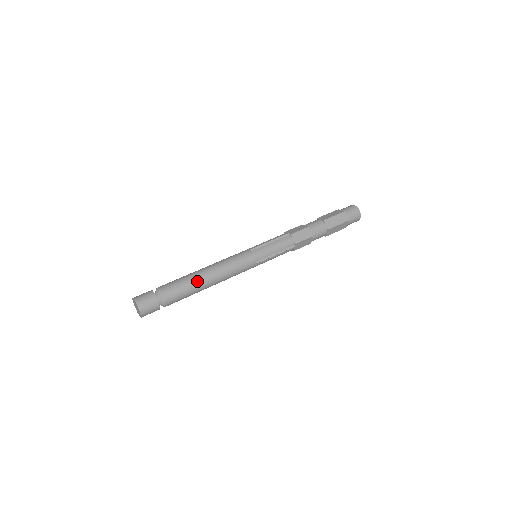
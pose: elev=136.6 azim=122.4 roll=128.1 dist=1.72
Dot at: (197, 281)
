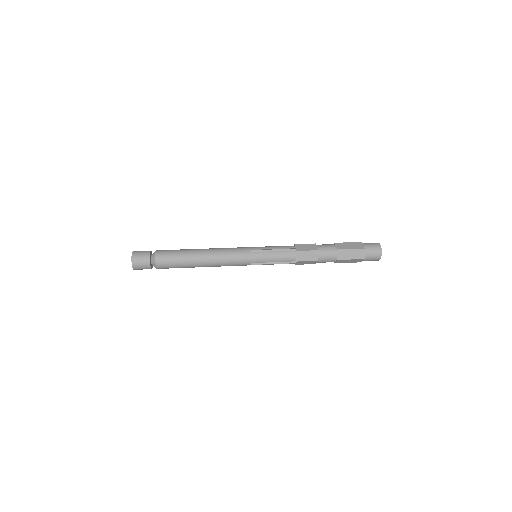
Dot at: (189, 260)
